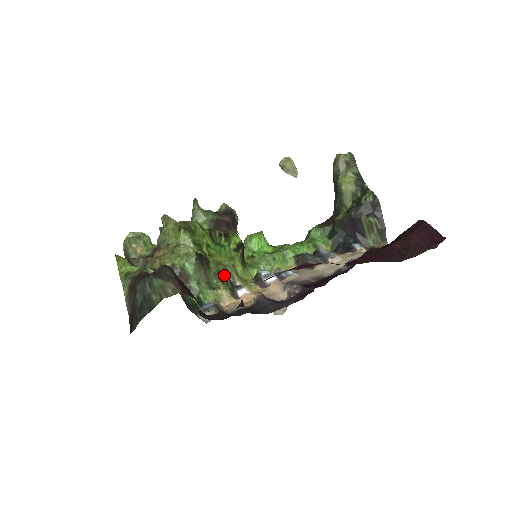
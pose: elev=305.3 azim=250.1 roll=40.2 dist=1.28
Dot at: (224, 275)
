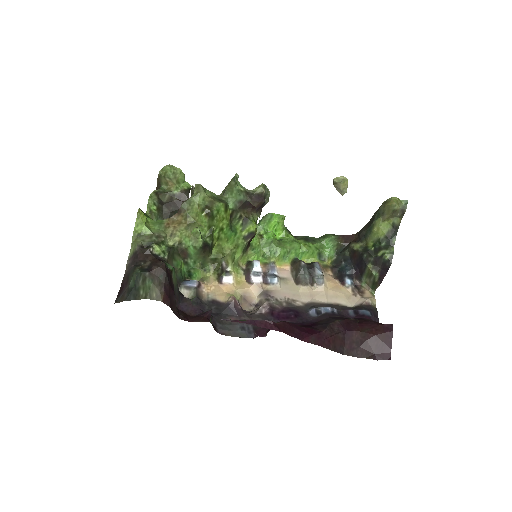
Dot at: (219, 262)
